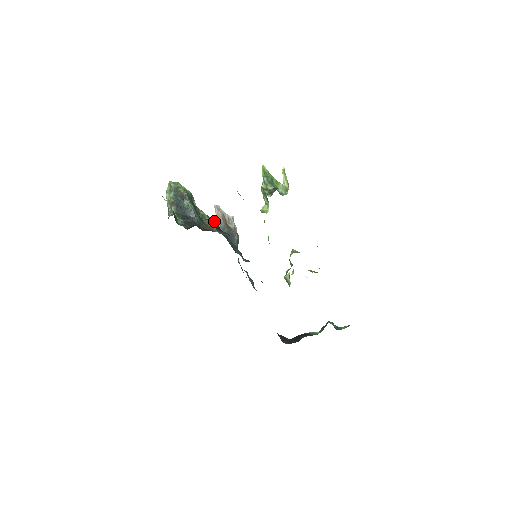
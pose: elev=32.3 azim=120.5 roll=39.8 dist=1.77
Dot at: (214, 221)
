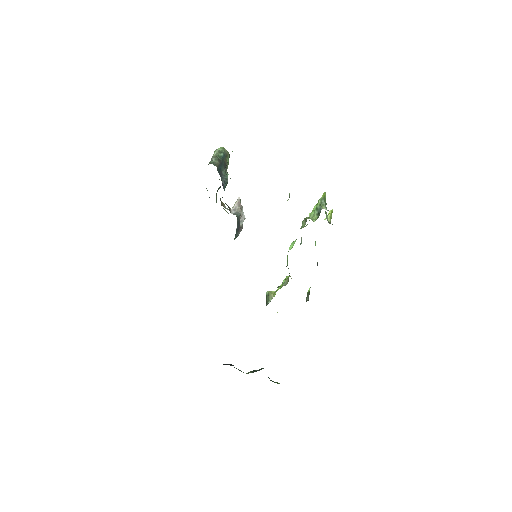
Dot at: (227, 208)
